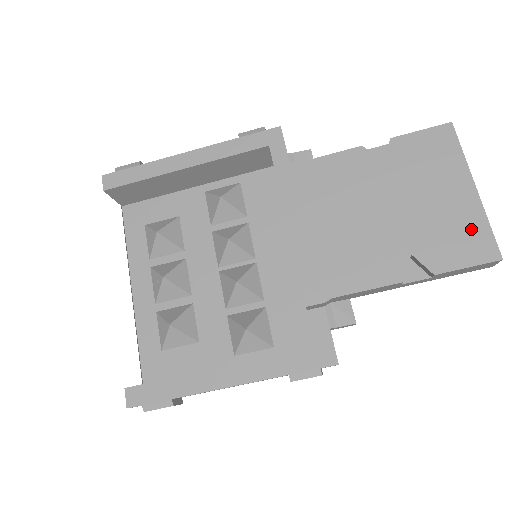
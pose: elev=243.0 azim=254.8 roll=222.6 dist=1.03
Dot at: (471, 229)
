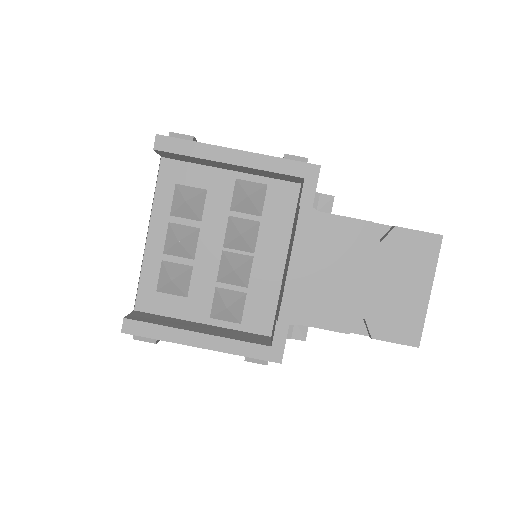
Dot at: (411, 319)
